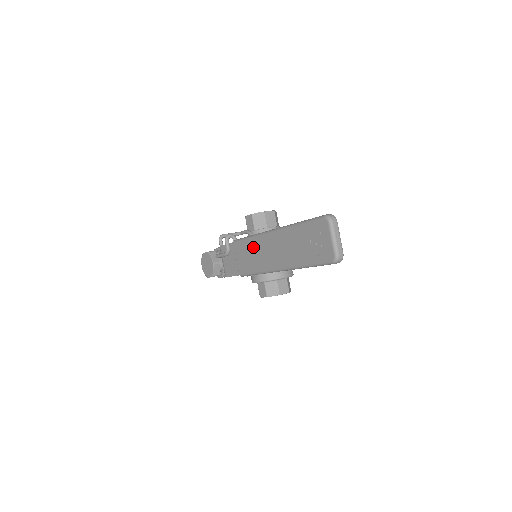
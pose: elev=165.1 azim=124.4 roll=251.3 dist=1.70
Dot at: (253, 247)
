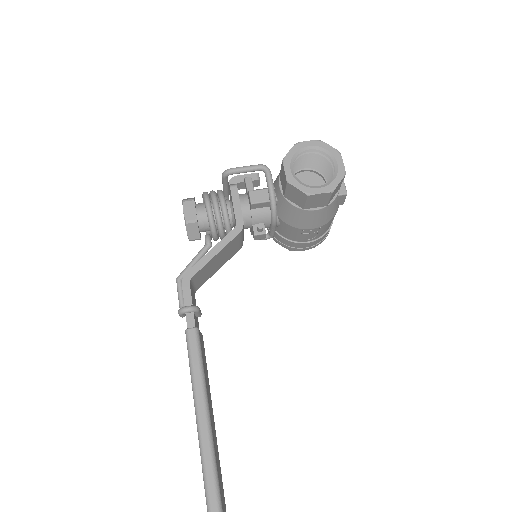
Dot at: occluded
